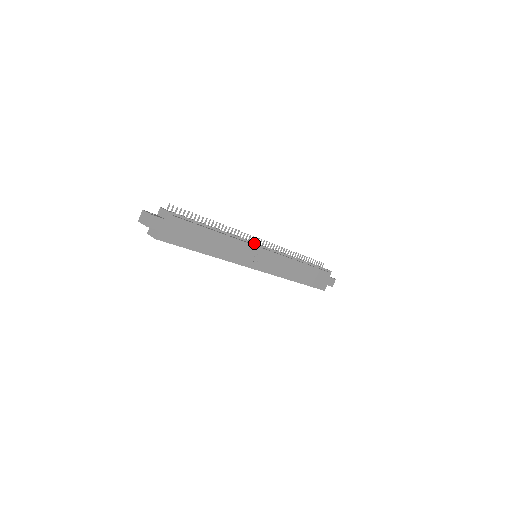
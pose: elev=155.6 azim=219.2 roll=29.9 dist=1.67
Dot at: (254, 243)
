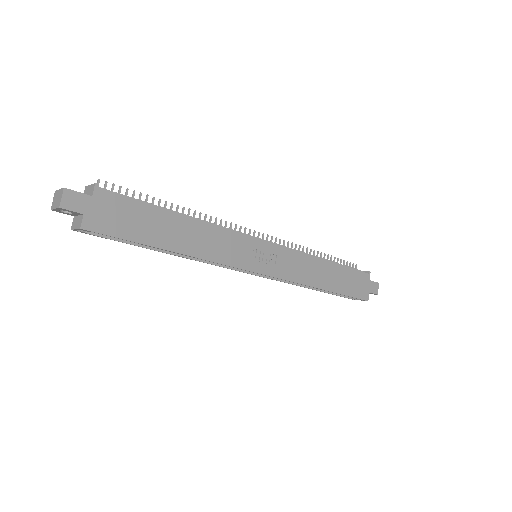
Dot at: (248, 235)
